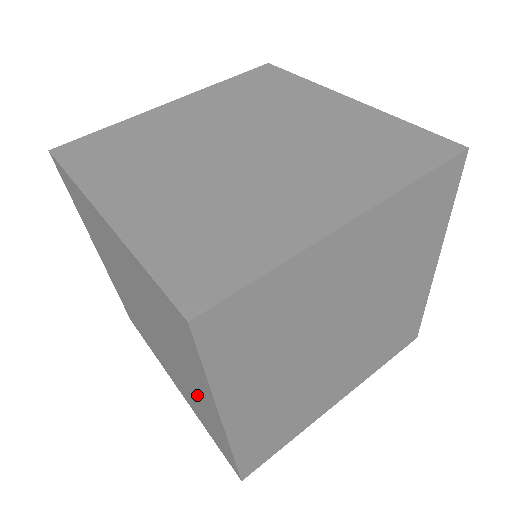
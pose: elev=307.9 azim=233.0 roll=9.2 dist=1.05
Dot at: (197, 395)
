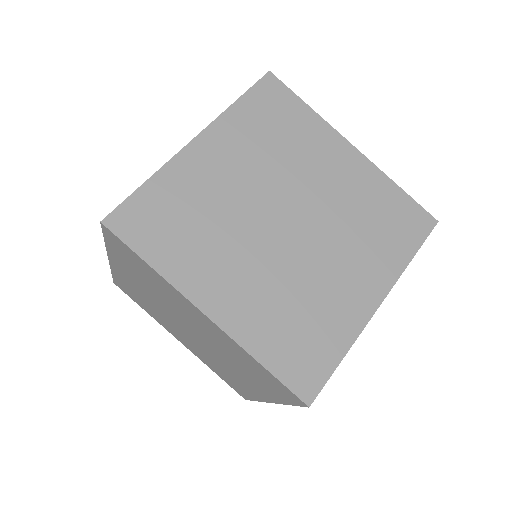
Dot at: (237, 378)
